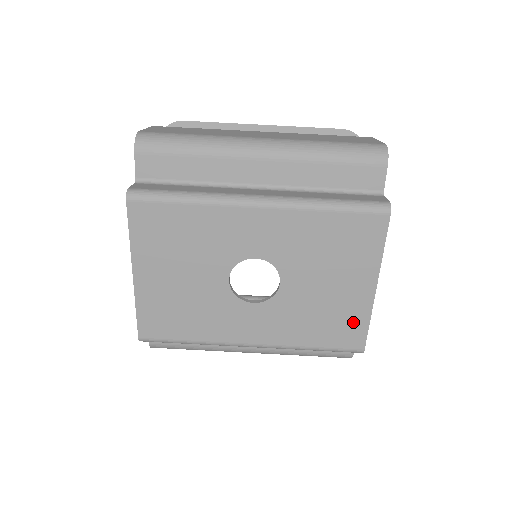
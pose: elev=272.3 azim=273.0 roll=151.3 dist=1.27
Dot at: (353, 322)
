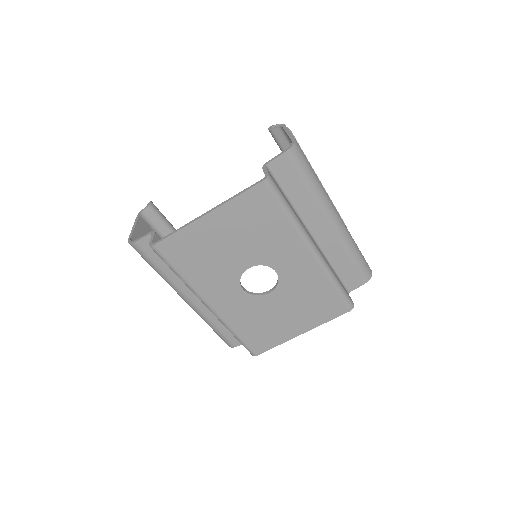
Dot at: (271, 339)
